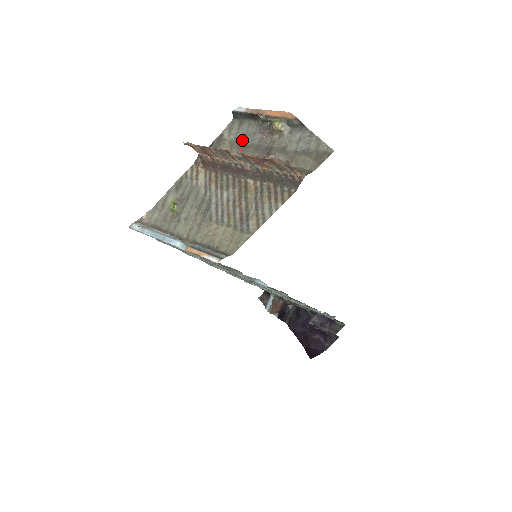
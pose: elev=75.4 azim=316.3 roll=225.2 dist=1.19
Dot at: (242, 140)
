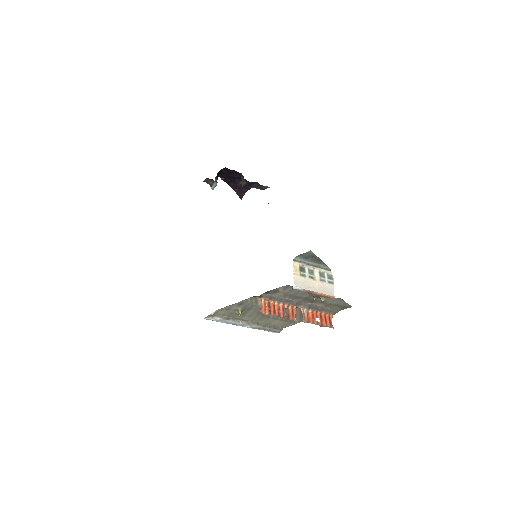
Dot at: (294, 294)
